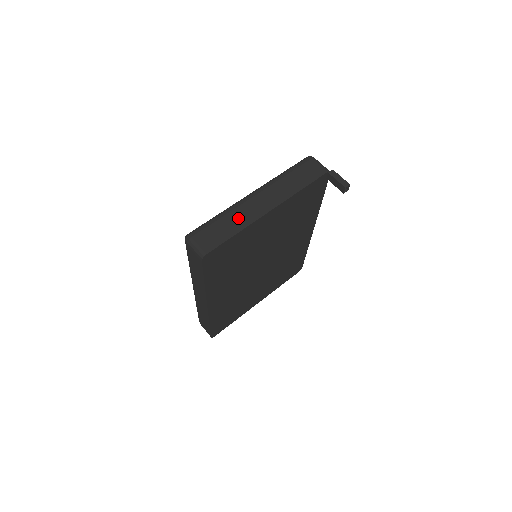
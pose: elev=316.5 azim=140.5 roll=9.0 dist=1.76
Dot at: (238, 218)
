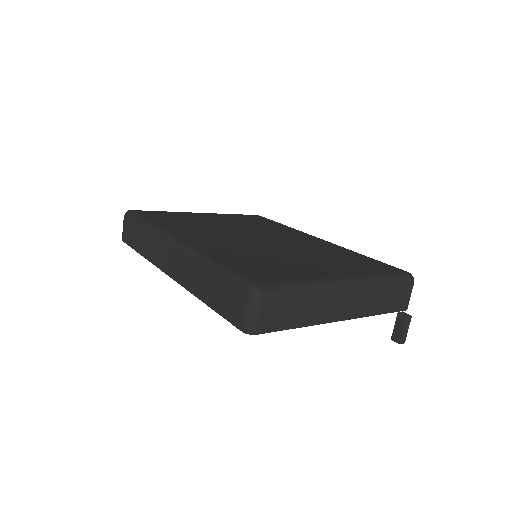
Dot at: (315, 309)
